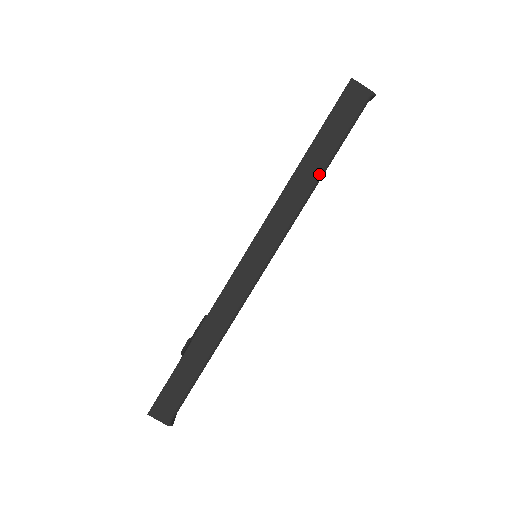
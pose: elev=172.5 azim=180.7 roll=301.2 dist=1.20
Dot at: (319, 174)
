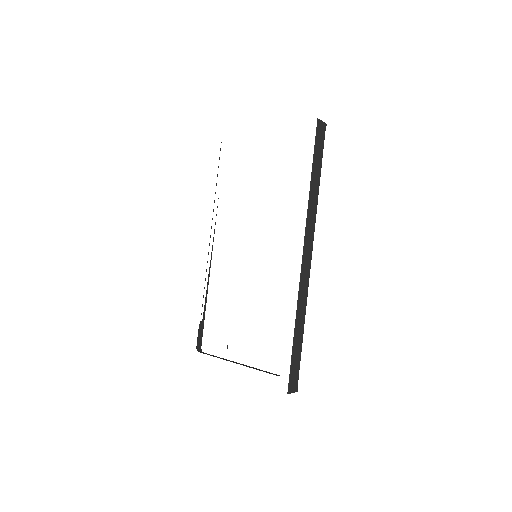
Dot at: (319, 185)
